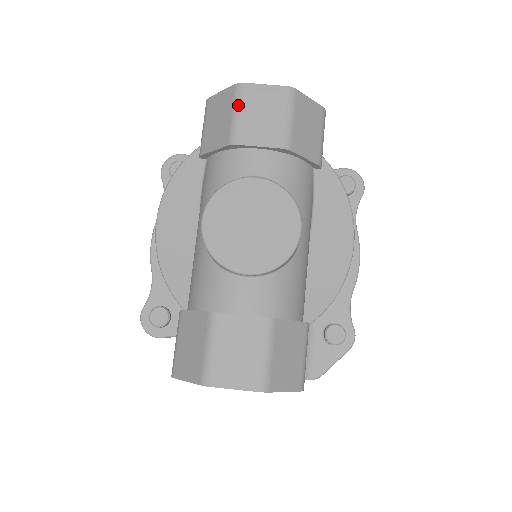
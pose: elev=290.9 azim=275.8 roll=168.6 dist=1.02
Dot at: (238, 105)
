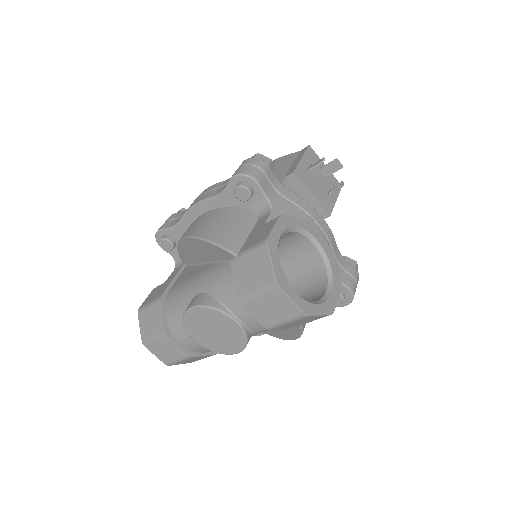
Dot at: (263, 292)
